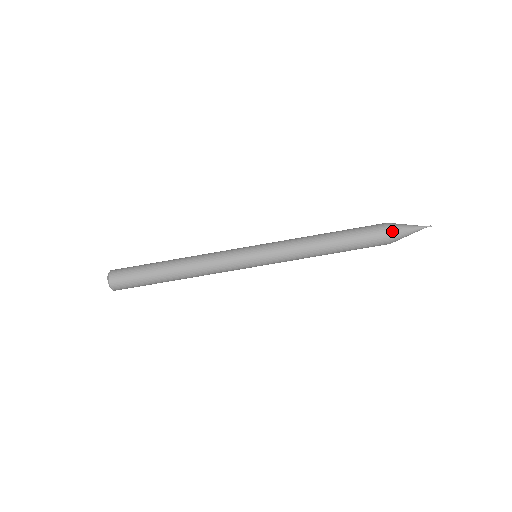
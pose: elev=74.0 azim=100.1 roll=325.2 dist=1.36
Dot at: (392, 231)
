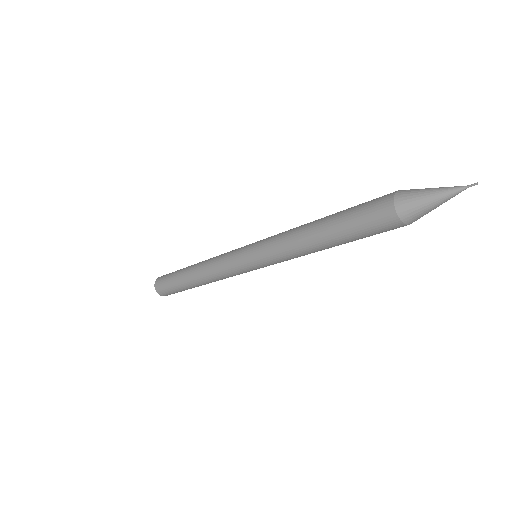
Dot at: (407, 223)
